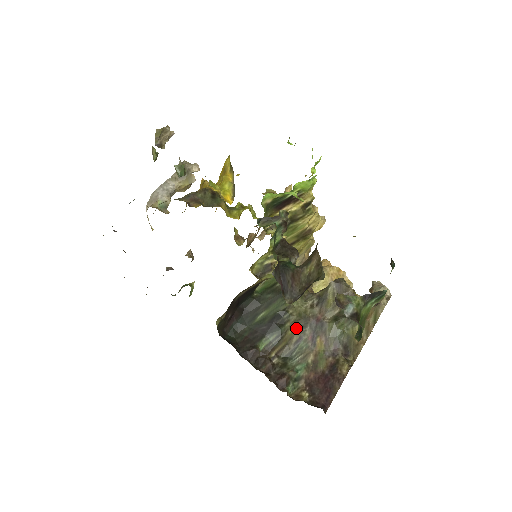
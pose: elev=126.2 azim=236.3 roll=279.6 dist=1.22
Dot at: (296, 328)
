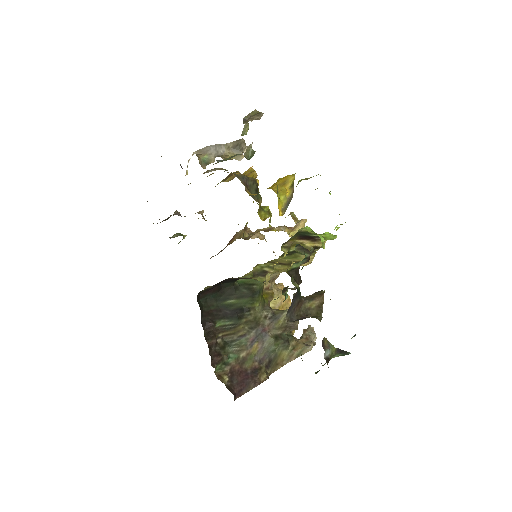
Dot at: (247, 326)
